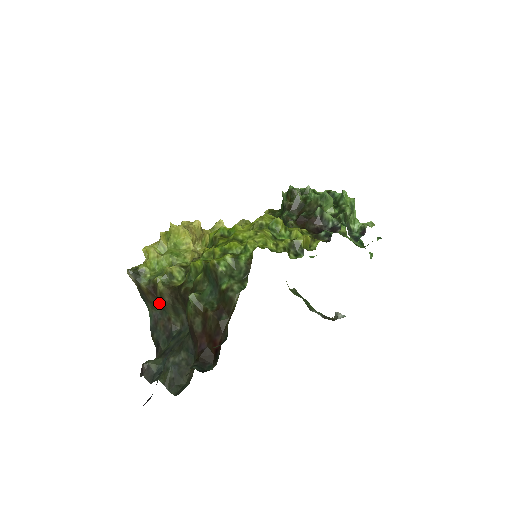
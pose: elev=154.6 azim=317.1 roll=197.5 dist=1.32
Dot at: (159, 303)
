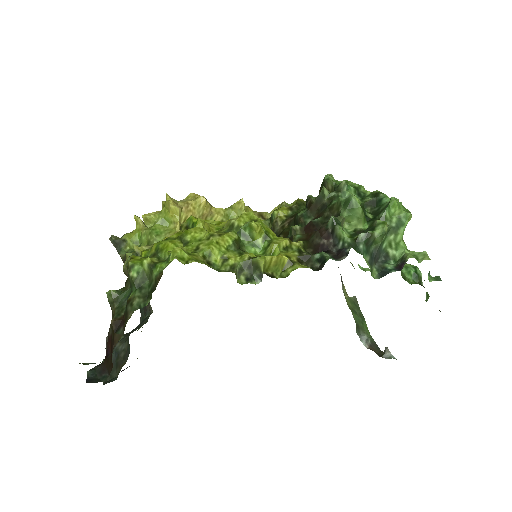
Dot at: occluded
